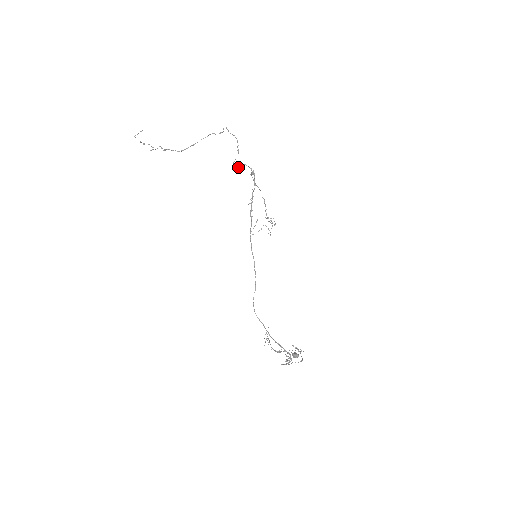
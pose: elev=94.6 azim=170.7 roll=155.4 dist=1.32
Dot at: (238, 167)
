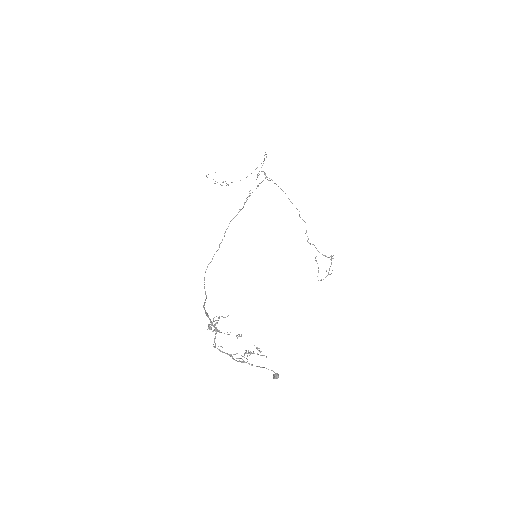
Dot at: occluded
